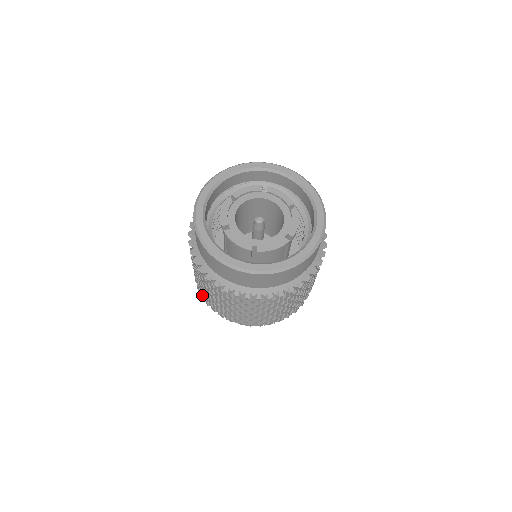
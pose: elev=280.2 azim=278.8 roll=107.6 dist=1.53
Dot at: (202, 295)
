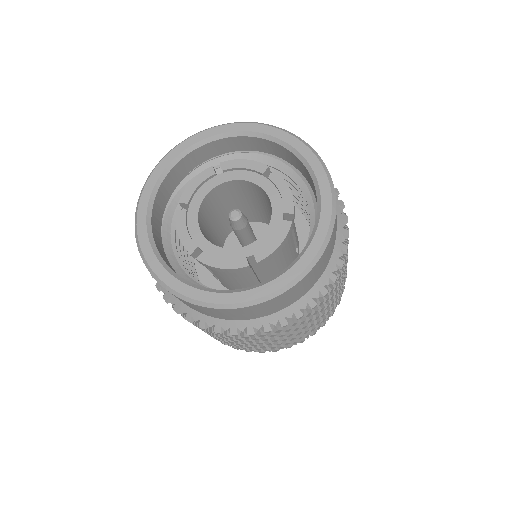
Dot at: occluded
